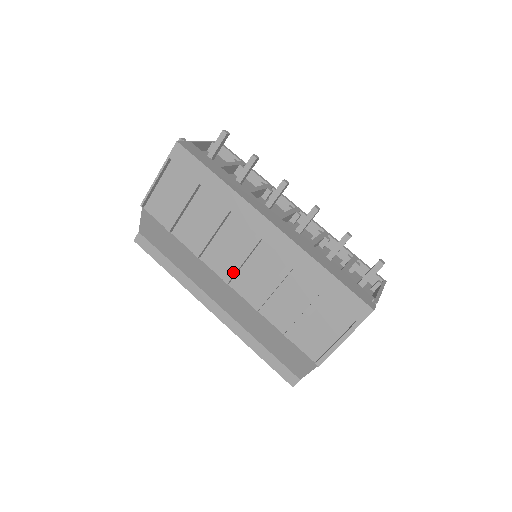
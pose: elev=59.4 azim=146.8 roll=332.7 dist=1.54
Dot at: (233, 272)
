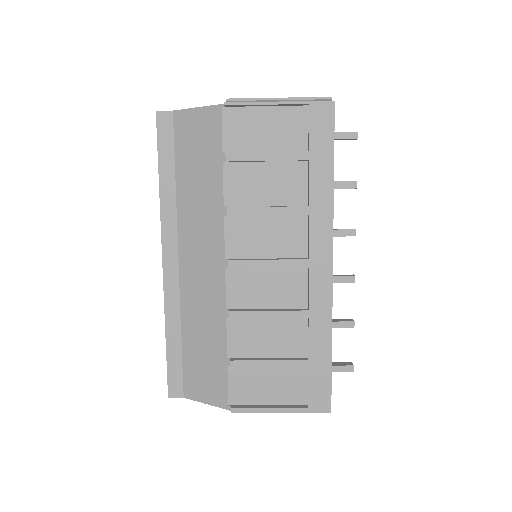
Dot at: (247, 265)
